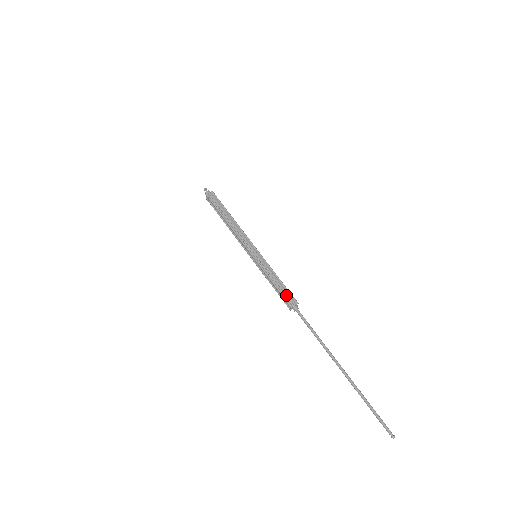
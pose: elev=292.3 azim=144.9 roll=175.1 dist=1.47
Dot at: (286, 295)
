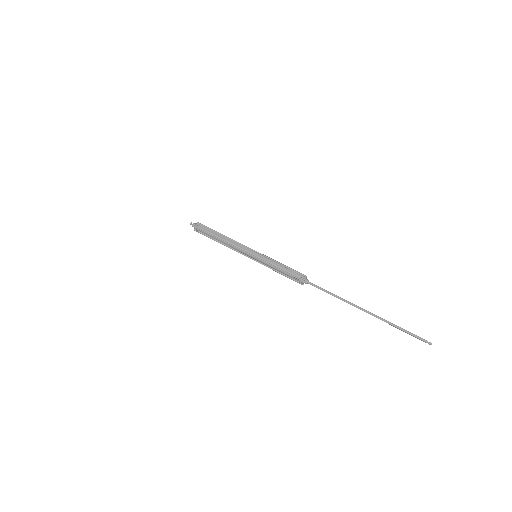
Dot at: (294, 274)
